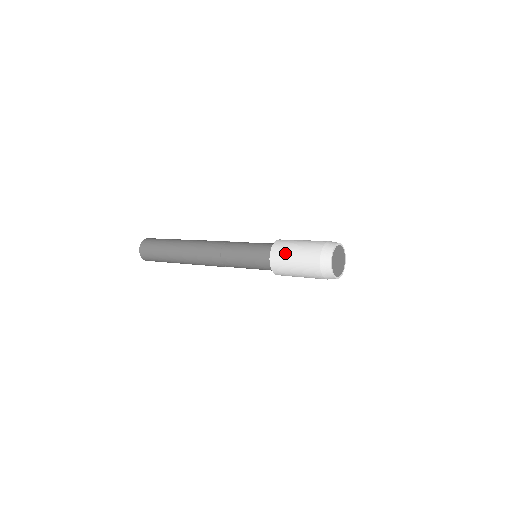
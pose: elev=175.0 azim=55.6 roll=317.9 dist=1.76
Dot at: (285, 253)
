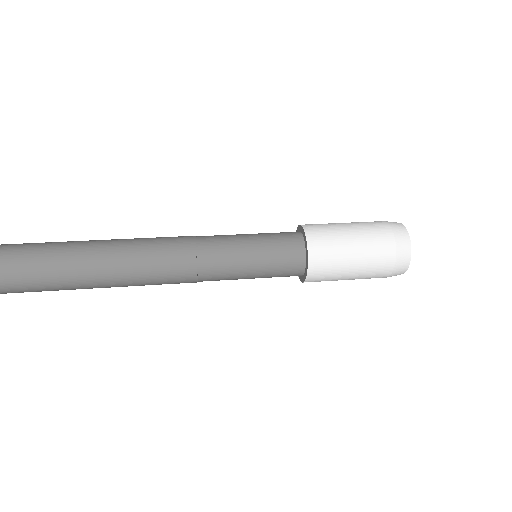
Dot at: (333, 278)
